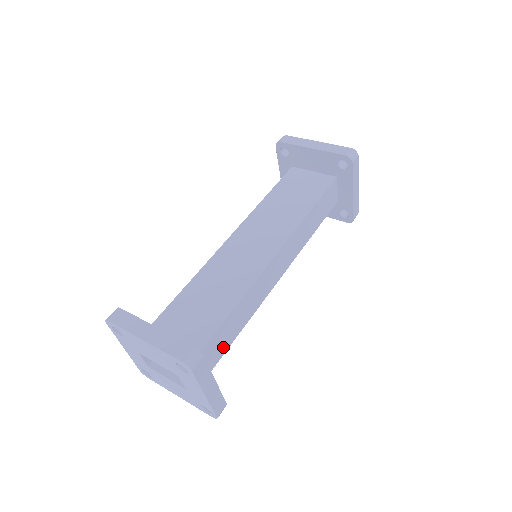
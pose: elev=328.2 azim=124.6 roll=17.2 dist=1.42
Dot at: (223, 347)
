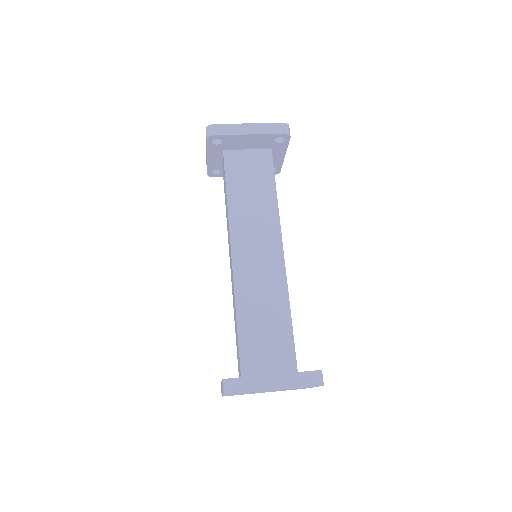
Dot at: occluded
